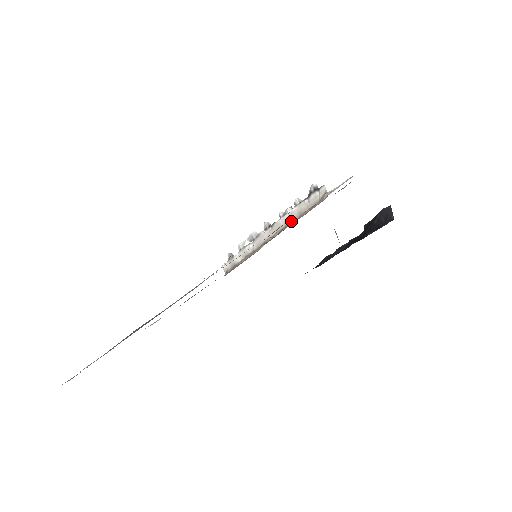
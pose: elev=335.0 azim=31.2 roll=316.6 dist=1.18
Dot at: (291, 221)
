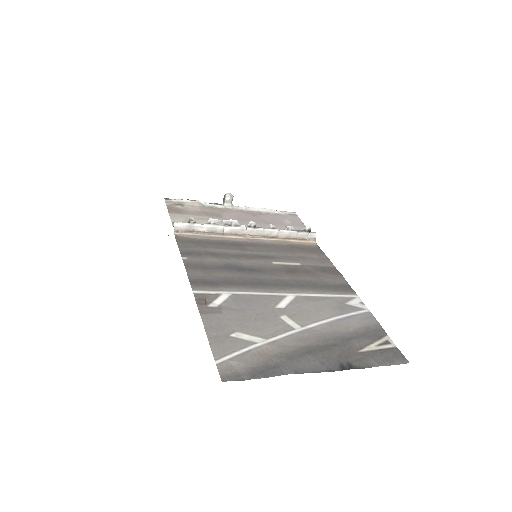
Dot at: (277, 237)
